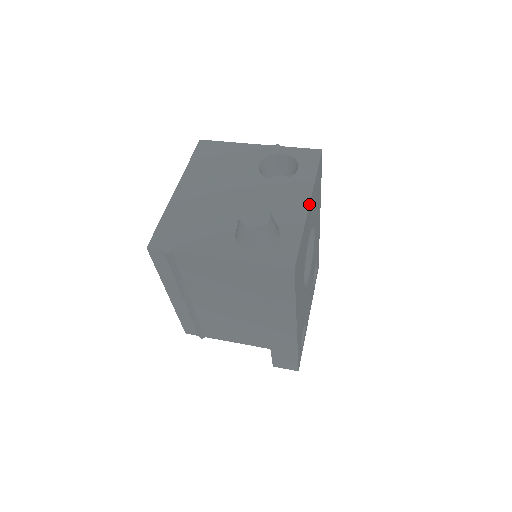
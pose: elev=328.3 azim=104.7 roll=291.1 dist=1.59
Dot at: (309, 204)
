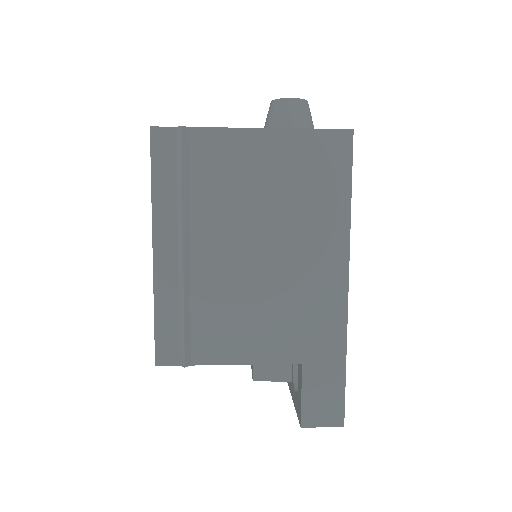
Dot at: occluded
